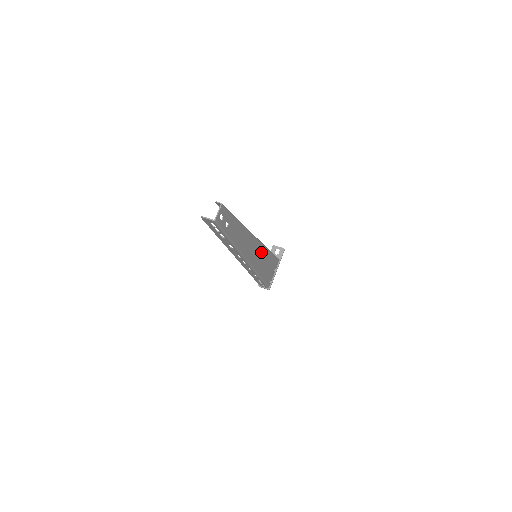
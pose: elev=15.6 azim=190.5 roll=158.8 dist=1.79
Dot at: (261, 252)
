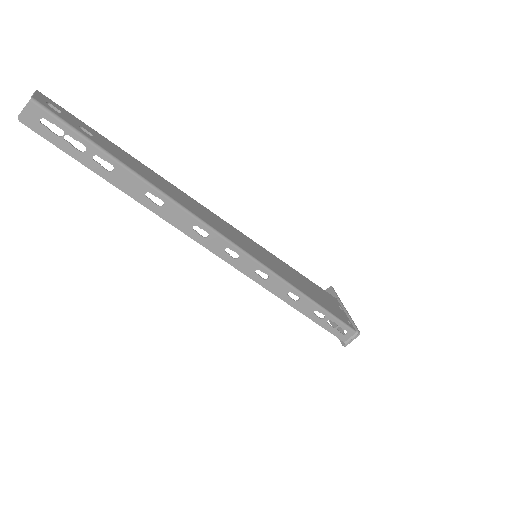
Dot at: (260, 251)
